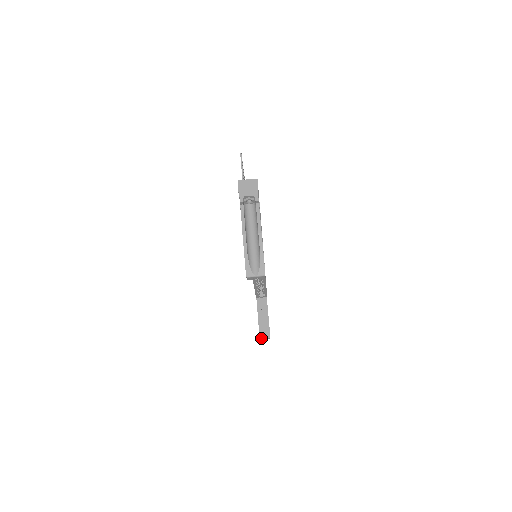
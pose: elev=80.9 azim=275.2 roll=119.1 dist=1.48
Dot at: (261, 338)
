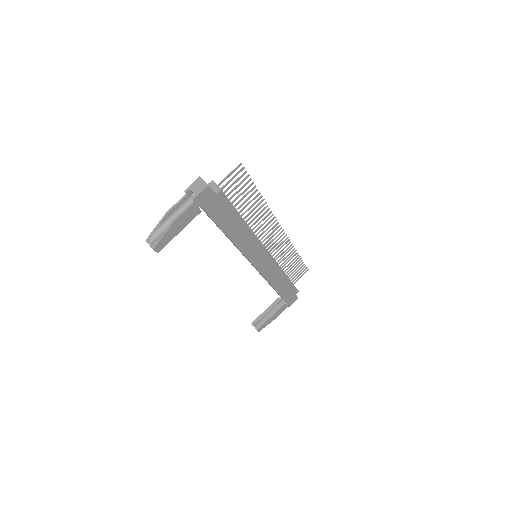
Dot at: (252, 324)
